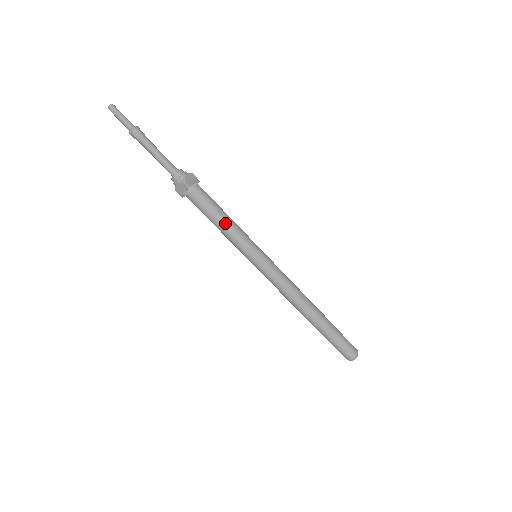
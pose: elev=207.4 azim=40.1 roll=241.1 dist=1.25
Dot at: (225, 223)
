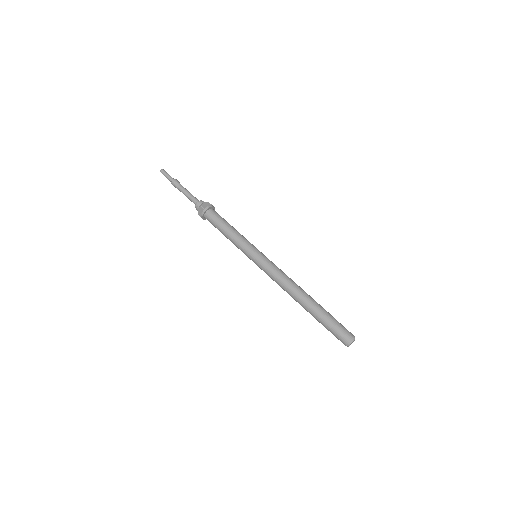
Dot at: (230, 231)
